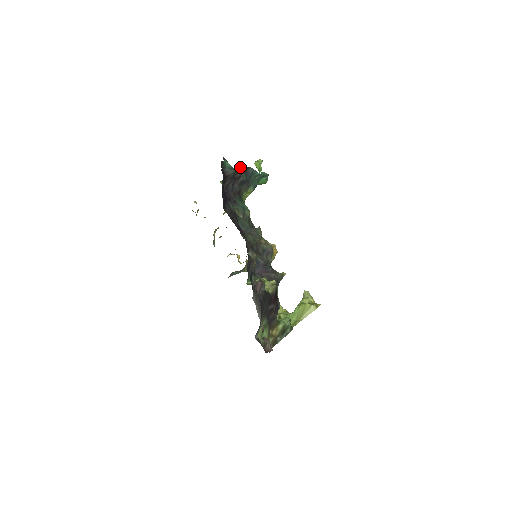
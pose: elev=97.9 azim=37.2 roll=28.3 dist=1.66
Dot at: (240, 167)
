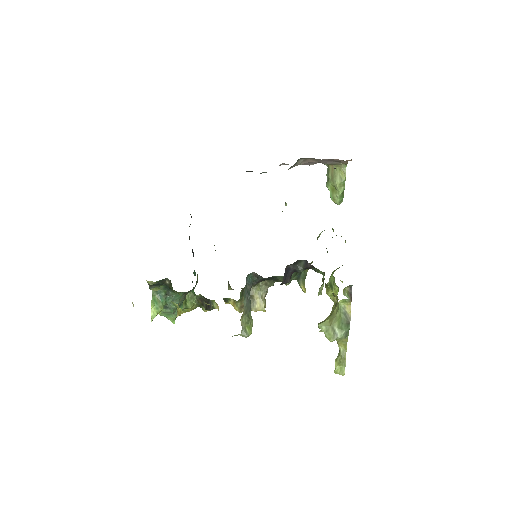
Dot at: occluded
